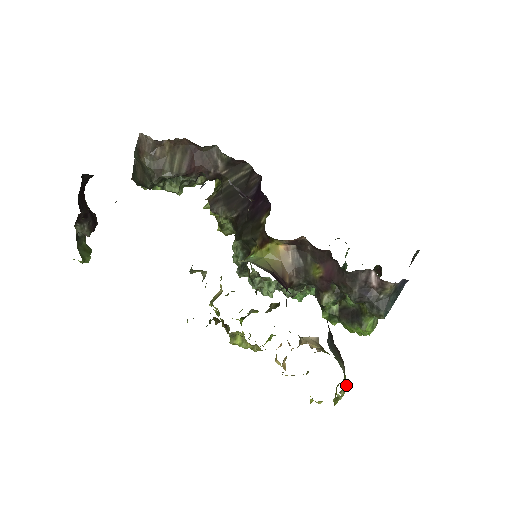
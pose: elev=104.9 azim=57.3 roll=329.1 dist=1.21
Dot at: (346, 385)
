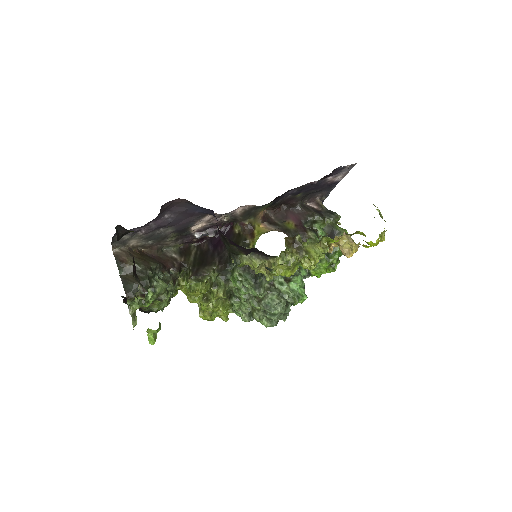
Dot at: occluded
